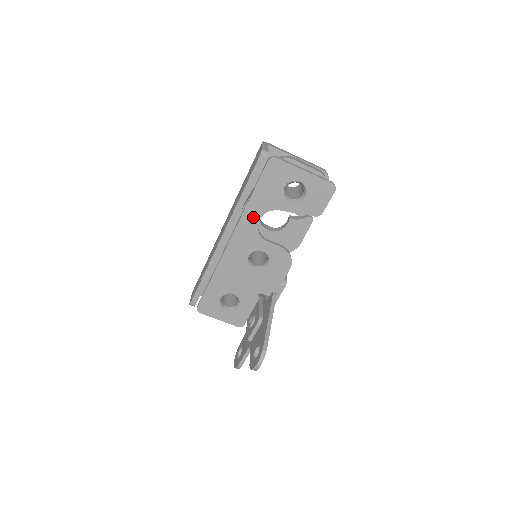
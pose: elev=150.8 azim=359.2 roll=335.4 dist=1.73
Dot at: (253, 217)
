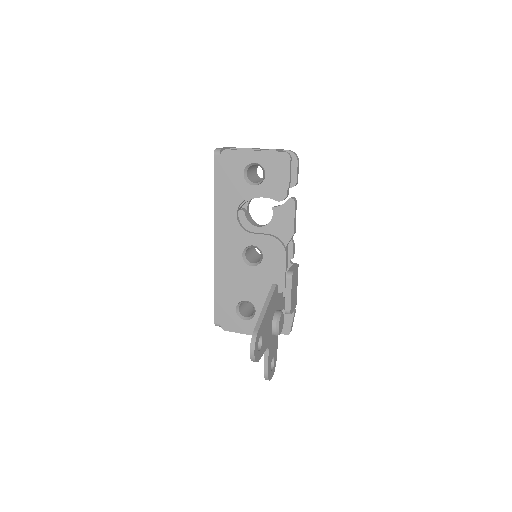
Dot at: (230, 214)
